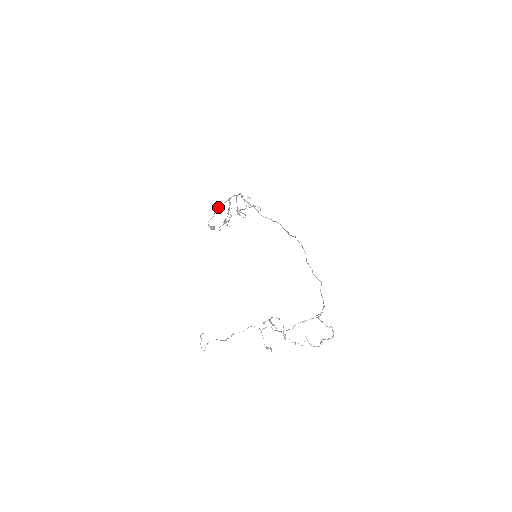
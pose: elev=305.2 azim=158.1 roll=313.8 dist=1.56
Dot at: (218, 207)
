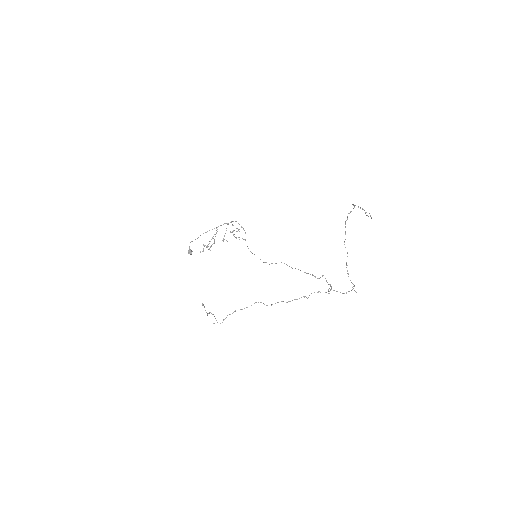
Dot at: (203, 233)
